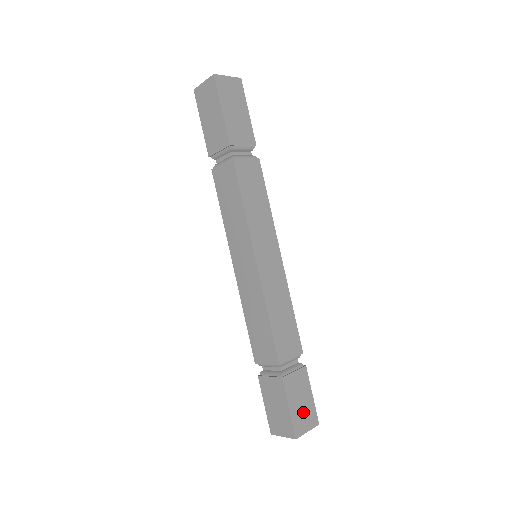
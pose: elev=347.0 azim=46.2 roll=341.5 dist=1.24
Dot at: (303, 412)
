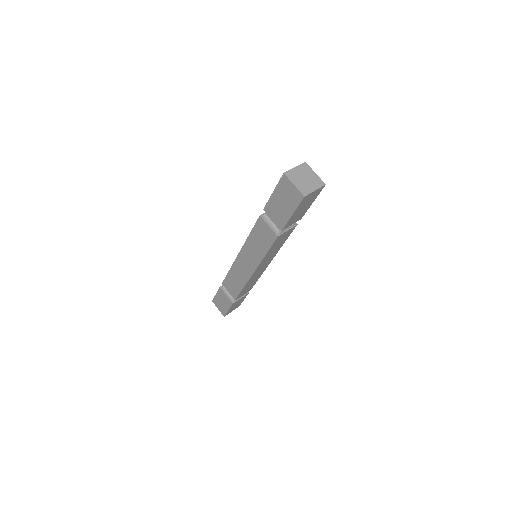
Dot at: (234, 307)
